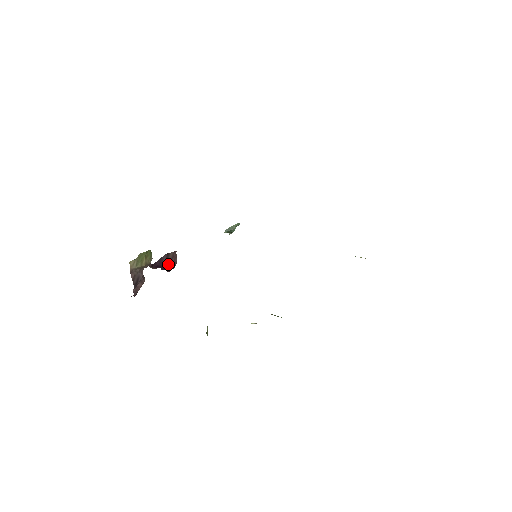
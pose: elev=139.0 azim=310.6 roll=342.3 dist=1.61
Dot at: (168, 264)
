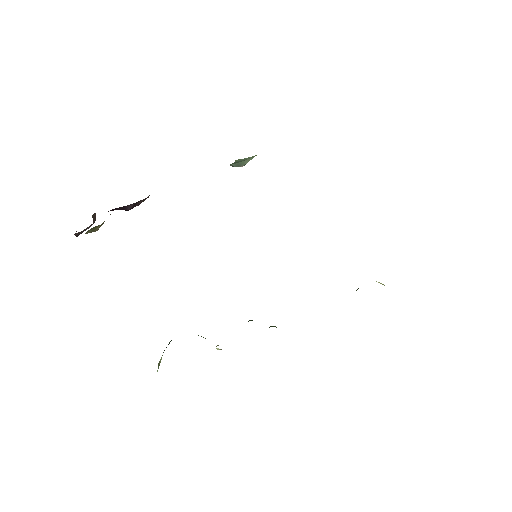
Dot at: occluded
